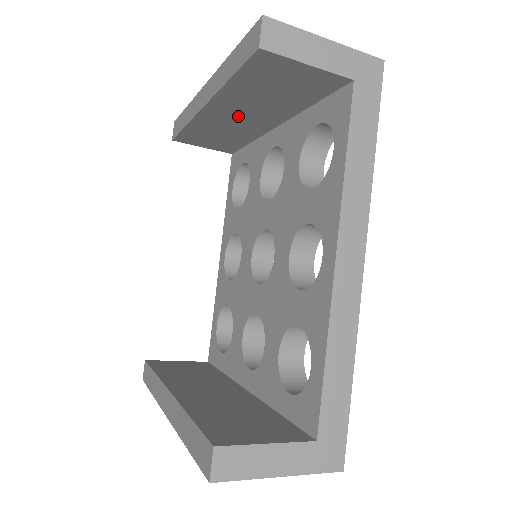
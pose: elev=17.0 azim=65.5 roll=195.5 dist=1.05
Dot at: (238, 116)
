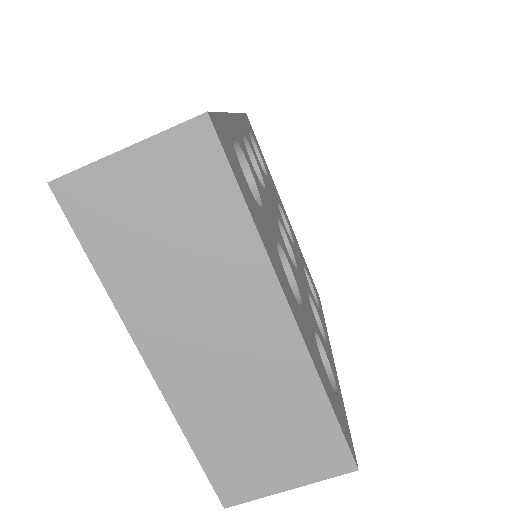
Dot at: occluded
